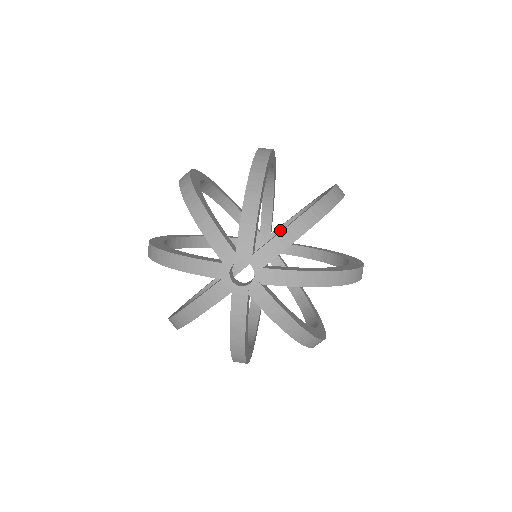
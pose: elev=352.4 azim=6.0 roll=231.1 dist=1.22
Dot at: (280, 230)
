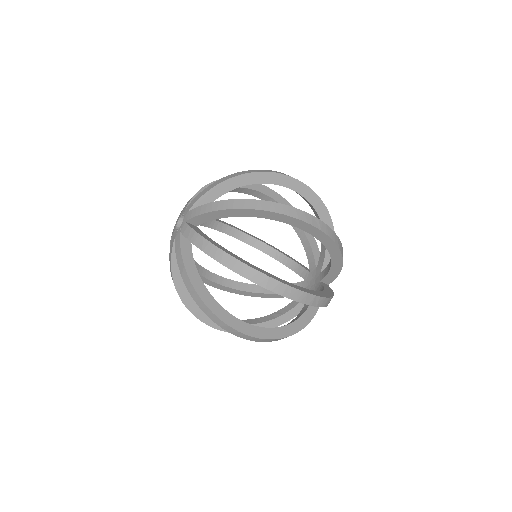
Dot at: (325, 271)
